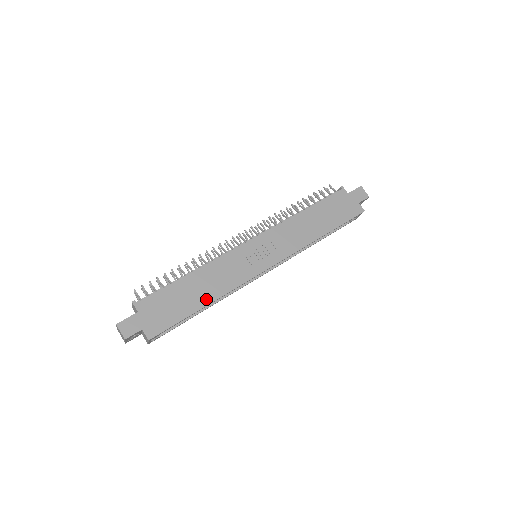
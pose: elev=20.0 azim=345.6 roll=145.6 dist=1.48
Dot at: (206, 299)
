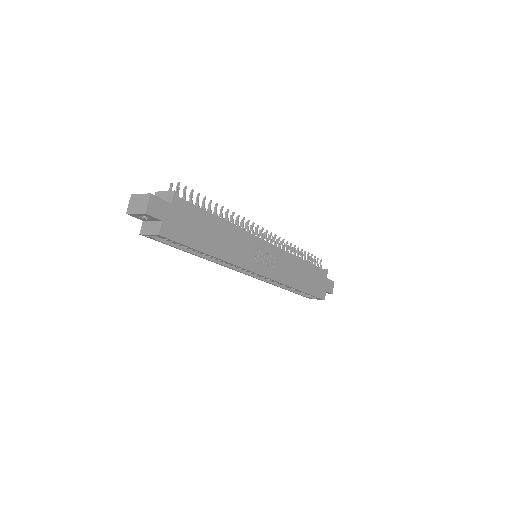
Dot at: (215, 250)
